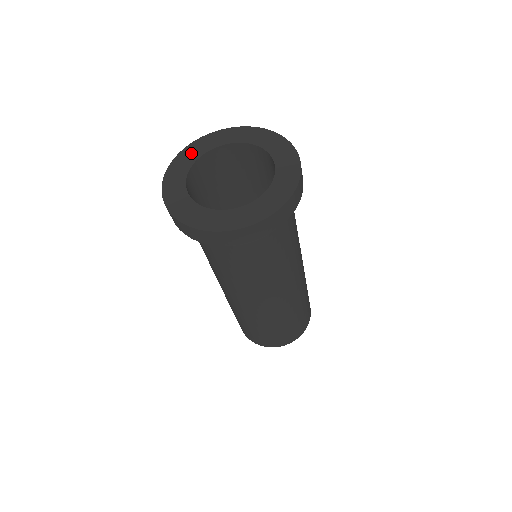
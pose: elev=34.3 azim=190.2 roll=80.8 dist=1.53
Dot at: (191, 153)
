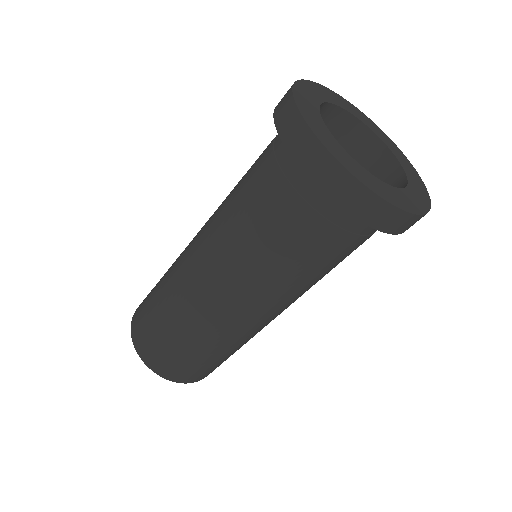
Dot at: (346, 104)
